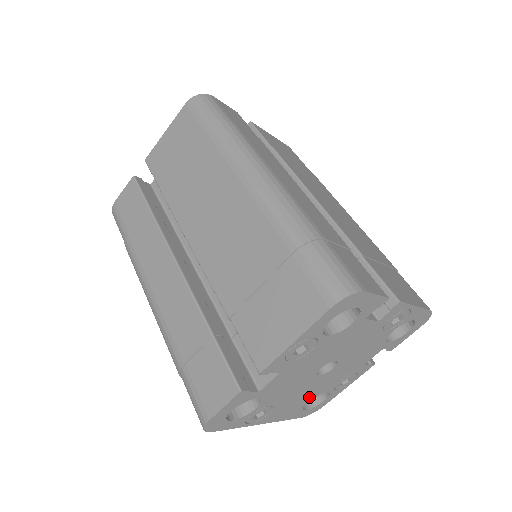
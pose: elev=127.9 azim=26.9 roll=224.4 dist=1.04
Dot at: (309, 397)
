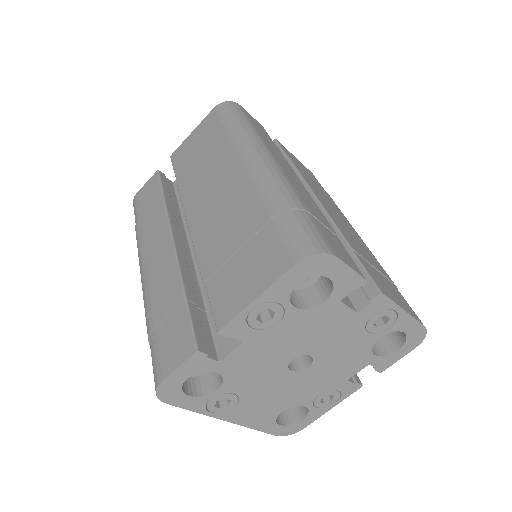
Dot at: (283, 403)
